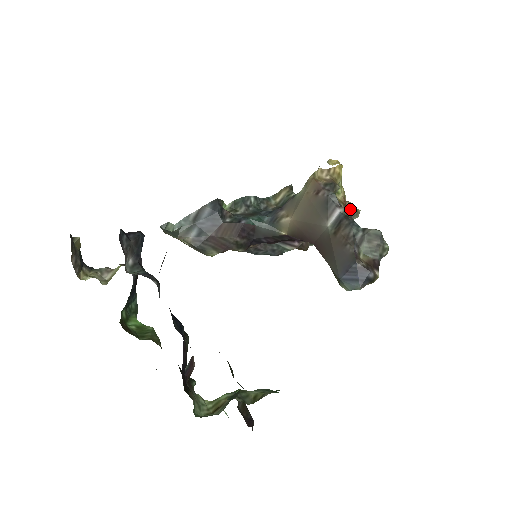
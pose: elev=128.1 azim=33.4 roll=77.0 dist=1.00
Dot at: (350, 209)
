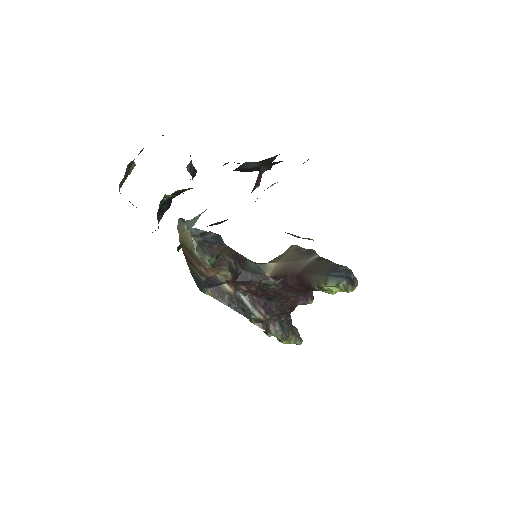
Dot at: occluded
